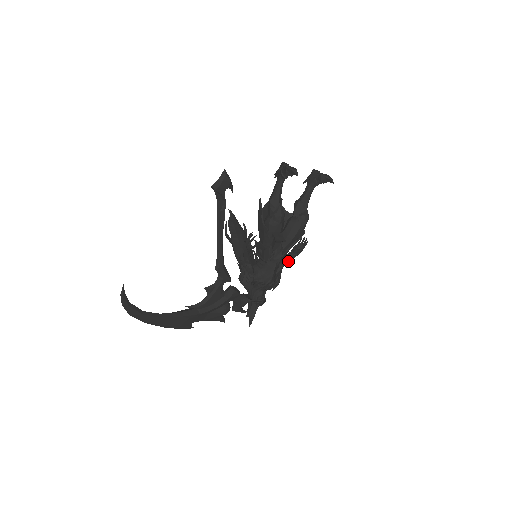
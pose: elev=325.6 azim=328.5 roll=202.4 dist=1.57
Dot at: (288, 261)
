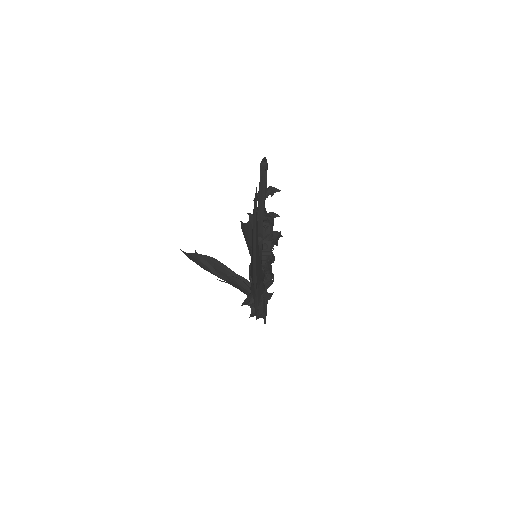
Dot at: occluded
